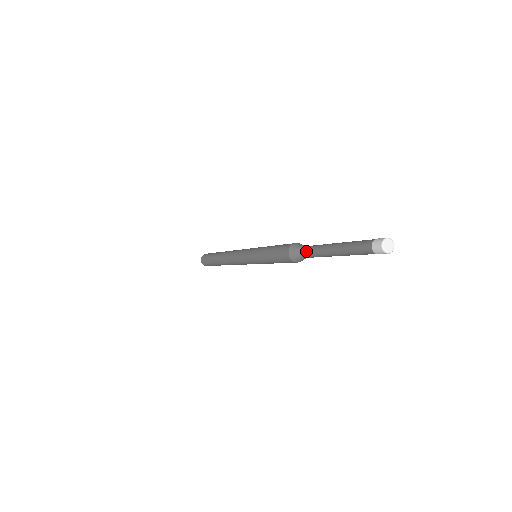
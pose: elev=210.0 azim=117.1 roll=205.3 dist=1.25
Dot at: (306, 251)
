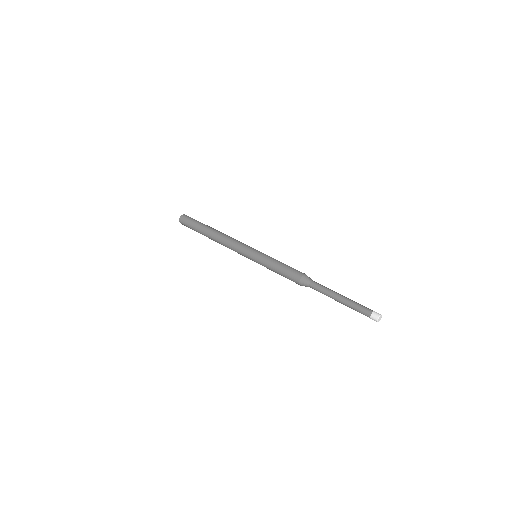
Dot at: (315, 287)
